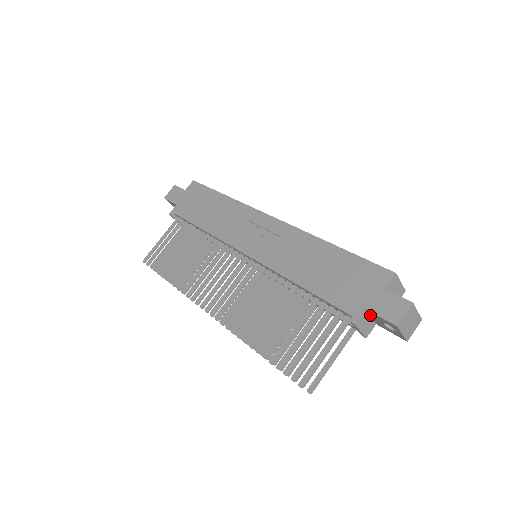
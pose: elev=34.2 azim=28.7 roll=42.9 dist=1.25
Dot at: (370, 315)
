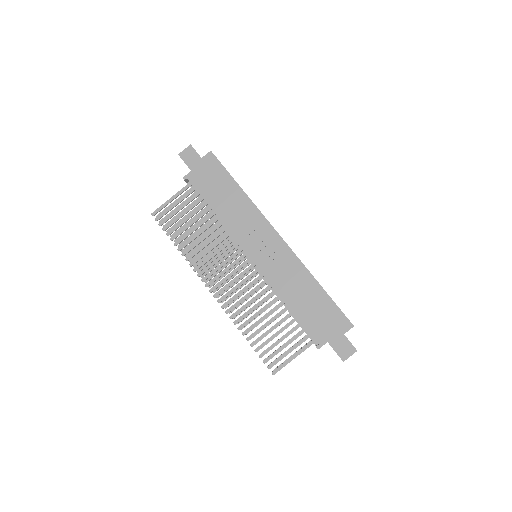
Dot at: occluded
